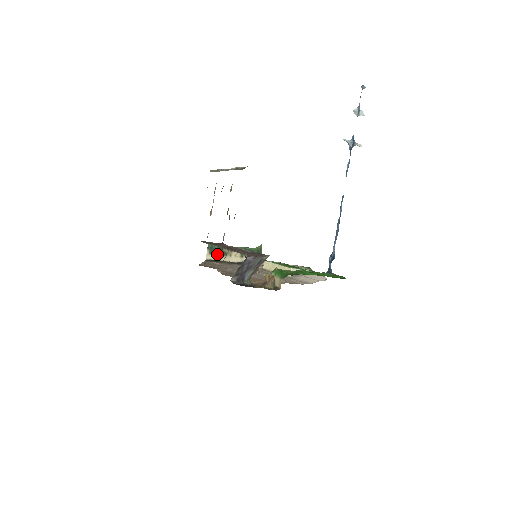
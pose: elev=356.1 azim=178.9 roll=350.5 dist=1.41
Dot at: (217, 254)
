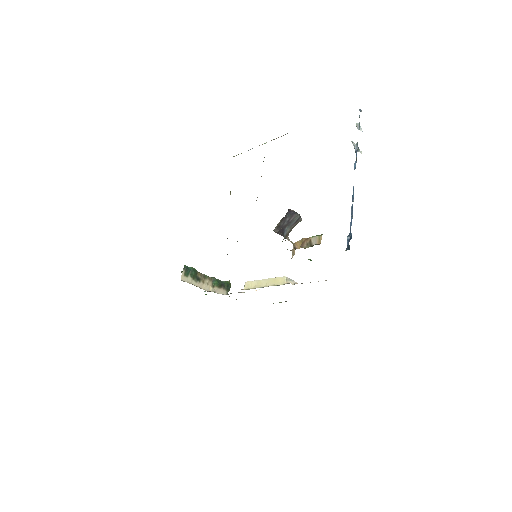
Dot at: (191, 277)
